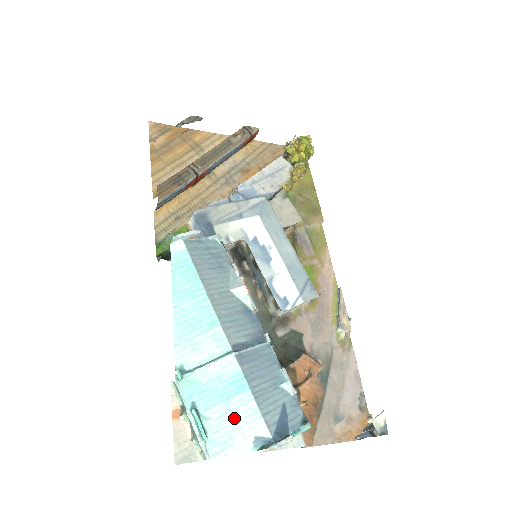
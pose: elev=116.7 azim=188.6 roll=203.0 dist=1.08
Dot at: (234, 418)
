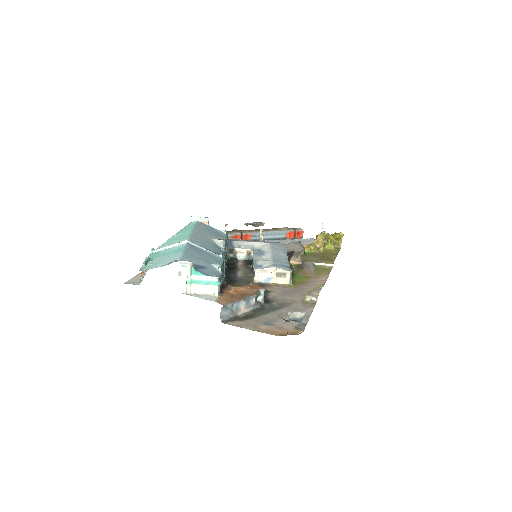
Dot at: (166, 259)
